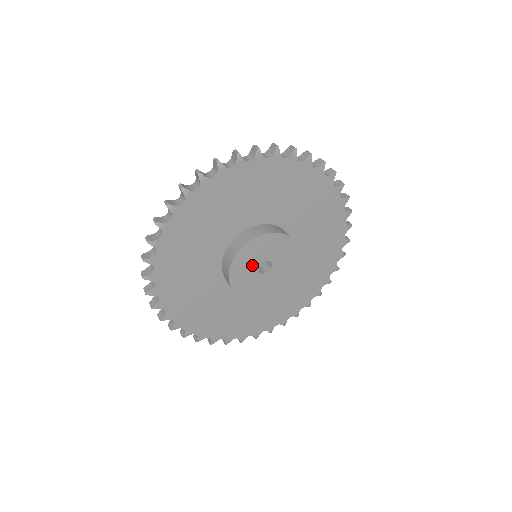
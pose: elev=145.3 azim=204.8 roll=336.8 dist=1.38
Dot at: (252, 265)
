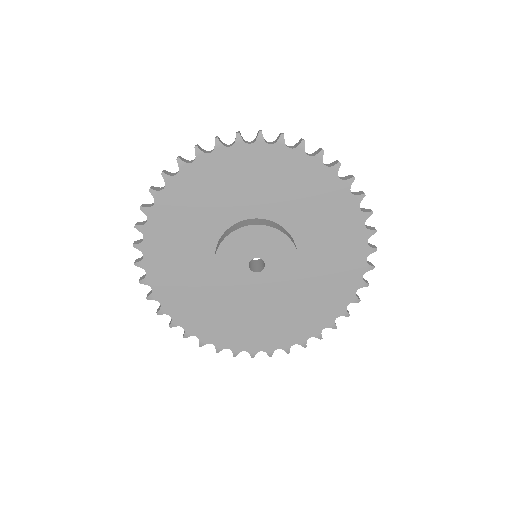
Dot at: (255, 249)
